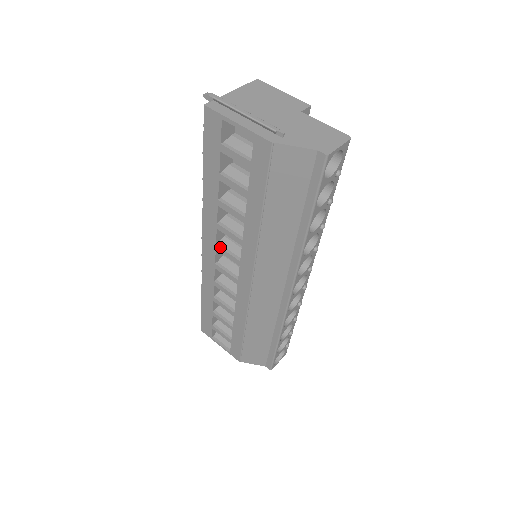
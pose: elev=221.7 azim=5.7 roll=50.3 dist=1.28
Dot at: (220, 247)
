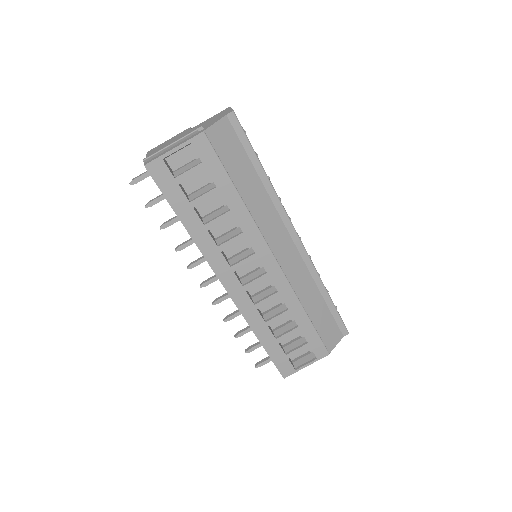
Dot at: (235, 264)
